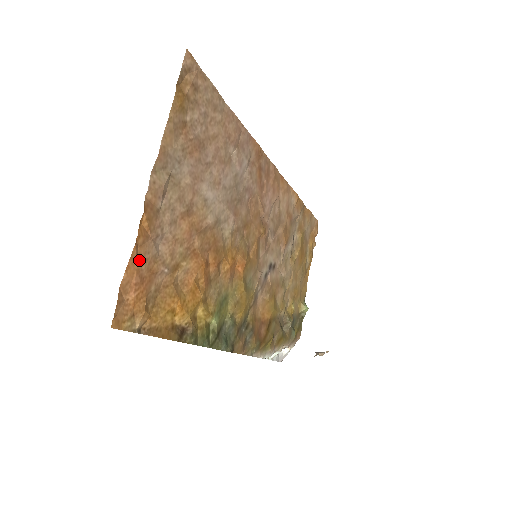
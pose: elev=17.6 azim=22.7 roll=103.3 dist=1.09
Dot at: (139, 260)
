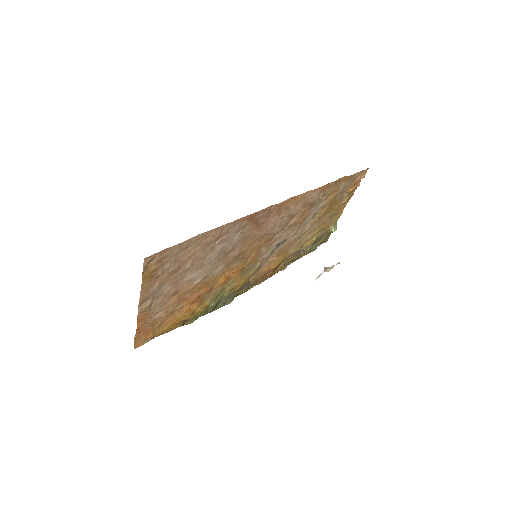
Dot at: (142, 329)
